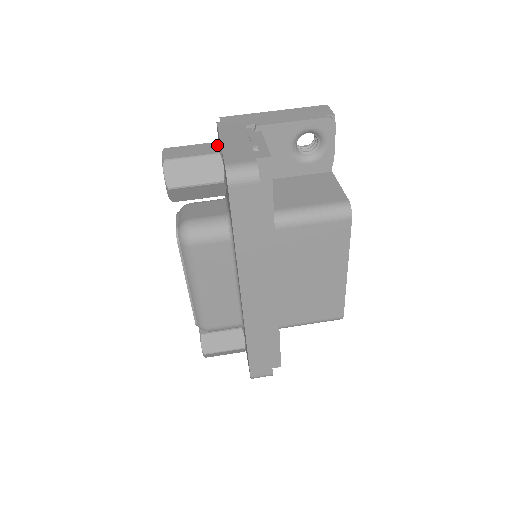
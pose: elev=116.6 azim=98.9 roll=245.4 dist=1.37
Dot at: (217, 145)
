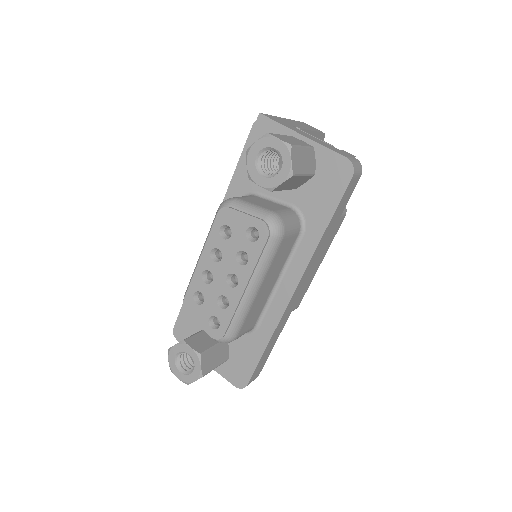
Dot at: (299, 139)
